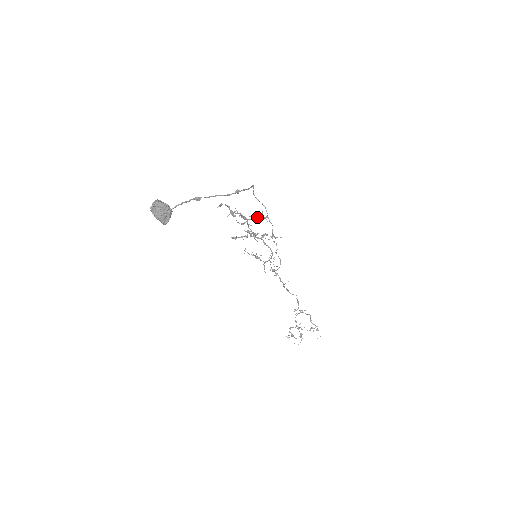
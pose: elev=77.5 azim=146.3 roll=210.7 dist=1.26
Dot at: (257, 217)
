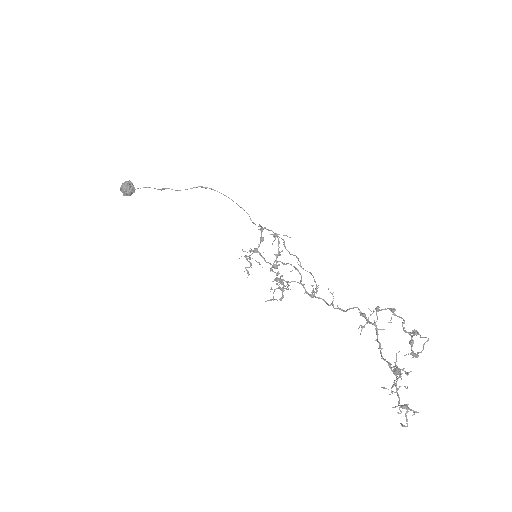
Dot at: (261, 237)
